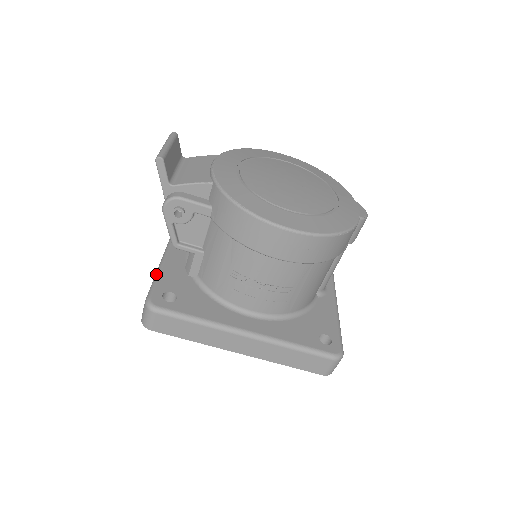
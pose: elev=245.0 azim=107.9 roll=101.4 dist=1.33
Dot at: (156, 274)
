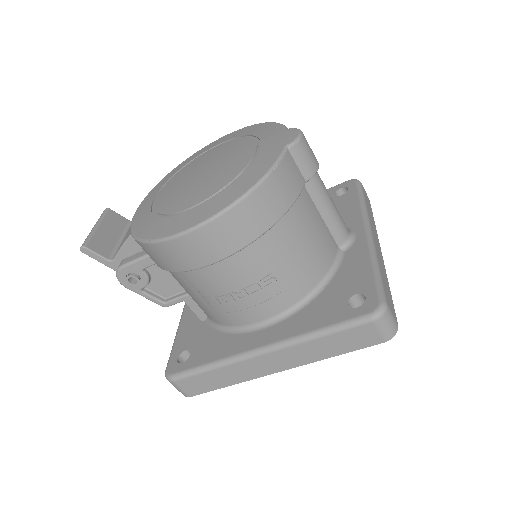
Dot at: (174, 339)
